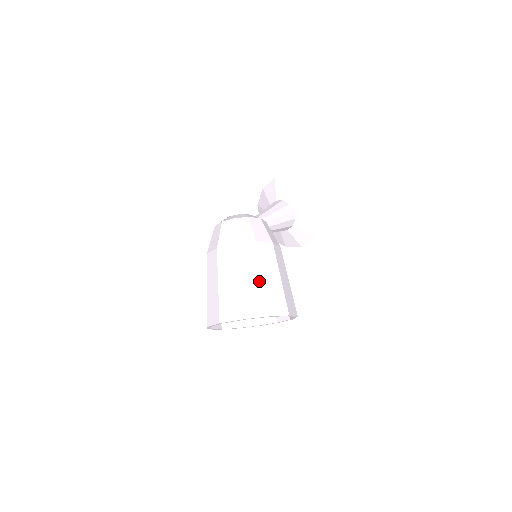
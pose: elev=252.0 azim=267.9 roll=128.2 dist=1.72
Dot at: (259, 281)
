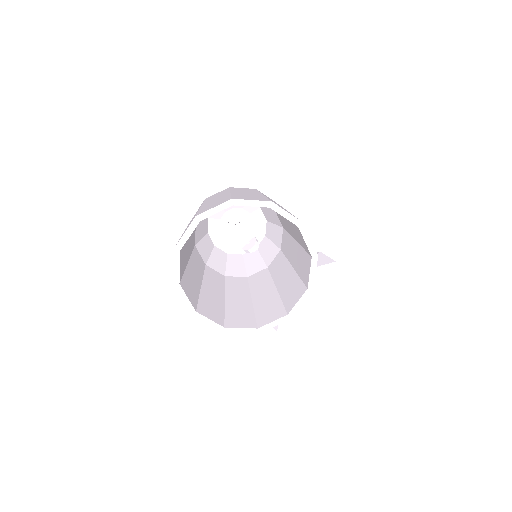
Dot at: (258, 194)
